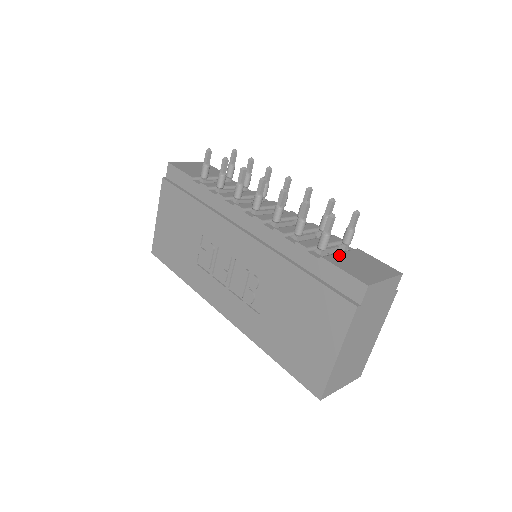
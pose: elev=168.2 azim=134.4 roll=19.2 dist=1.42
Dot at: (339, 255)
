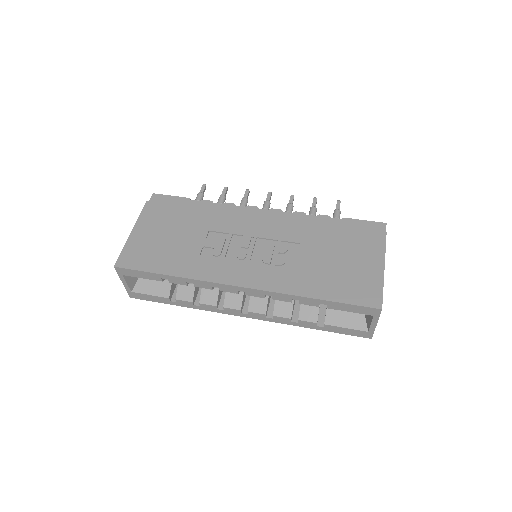
Dot at: occluded
